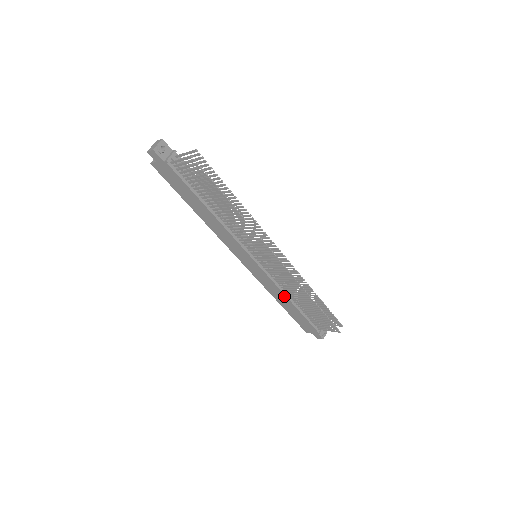
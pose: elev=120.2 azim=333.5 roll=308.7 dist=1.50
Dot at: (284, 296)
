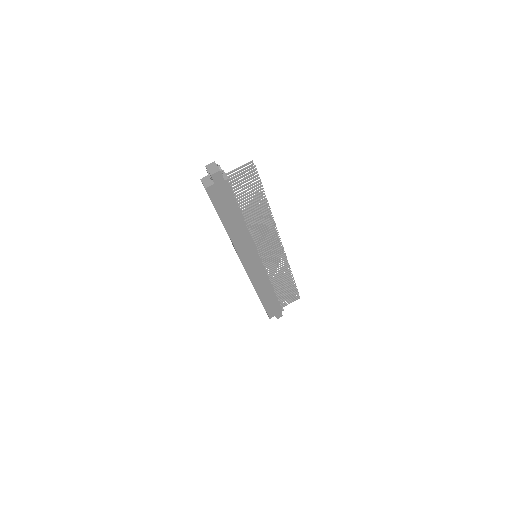
Dot at: (269, 286)
